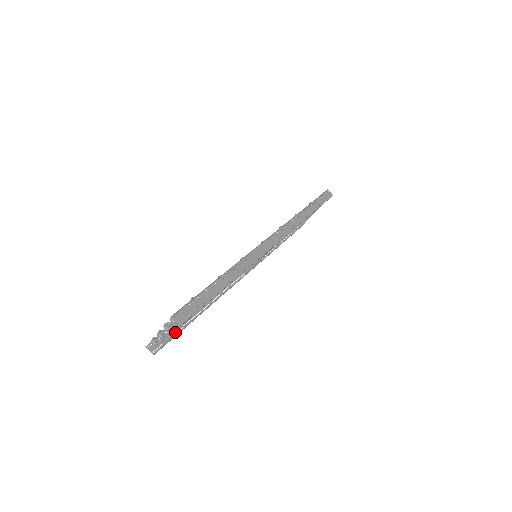
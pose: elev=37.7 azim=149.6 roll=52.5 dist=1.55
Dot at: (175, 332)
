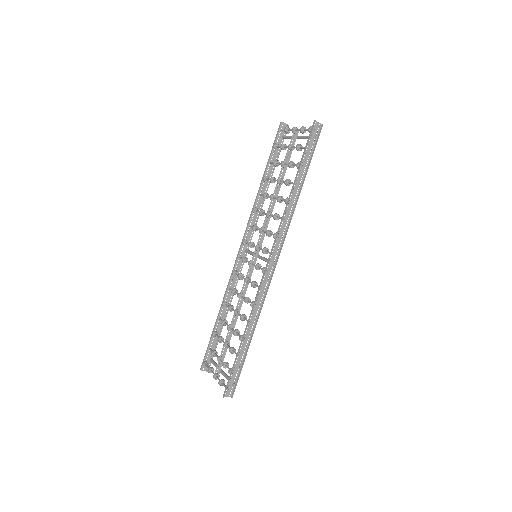
Dot at: (221, 371)
